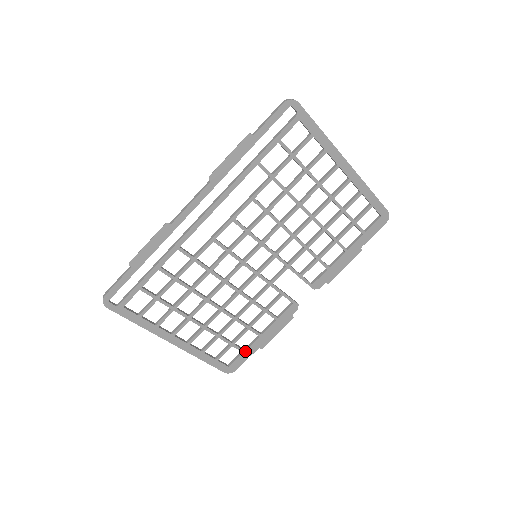
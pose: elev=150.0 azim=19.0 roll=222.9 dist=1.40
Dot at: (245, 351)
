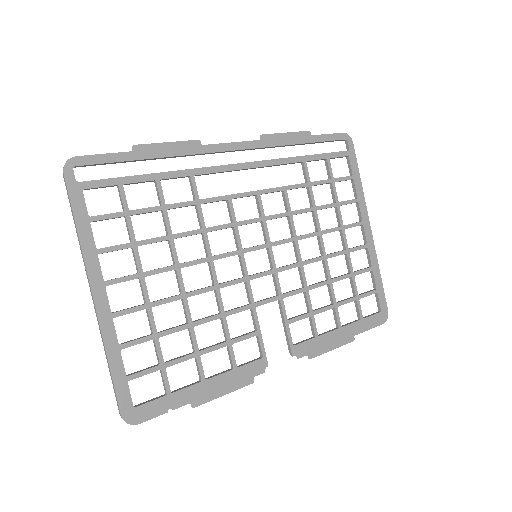
Dot at: (171, 394)
